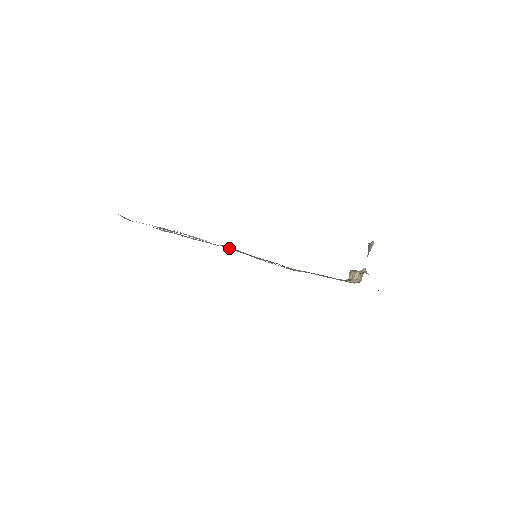
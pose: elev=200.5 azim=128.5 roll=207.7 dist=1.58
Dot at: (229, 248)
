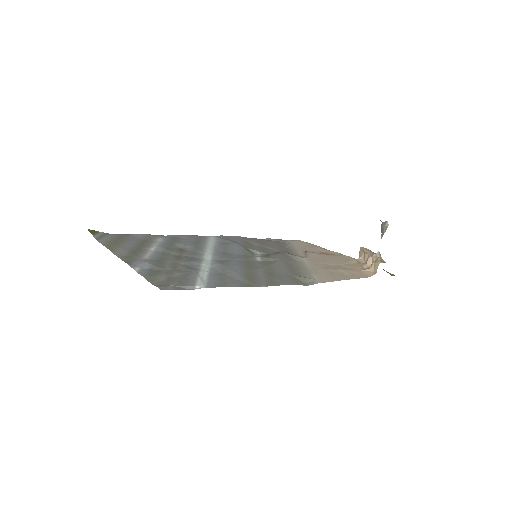
Dot at: (224, 247)
